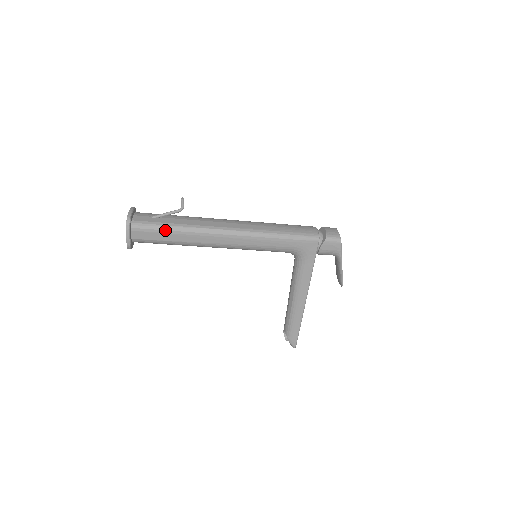
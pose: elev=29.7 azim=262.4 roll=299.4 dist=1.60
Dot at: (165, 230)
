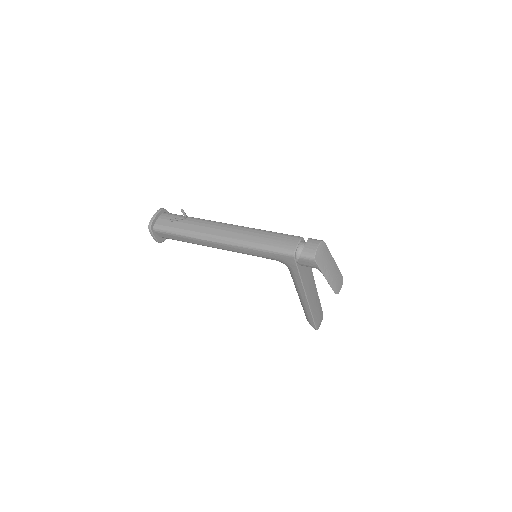
Dot at: (175, 234)
